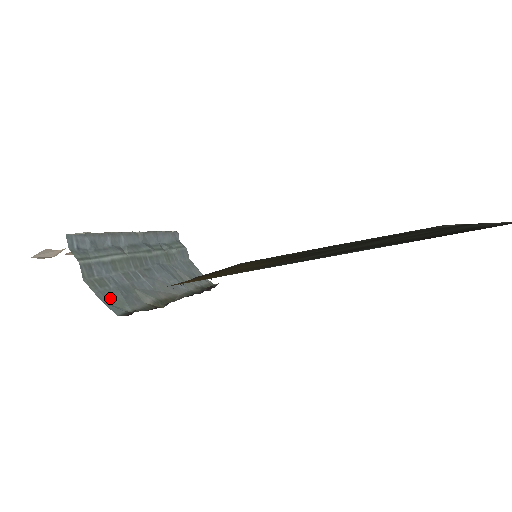
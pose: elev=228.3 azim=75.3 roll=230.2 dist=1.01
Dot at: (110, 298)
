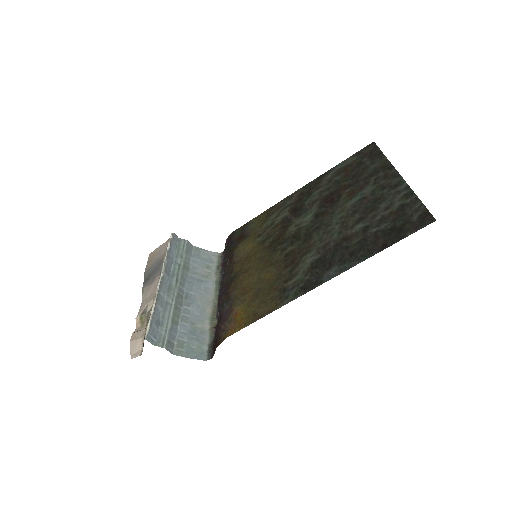
Dot at: (193, 351)
